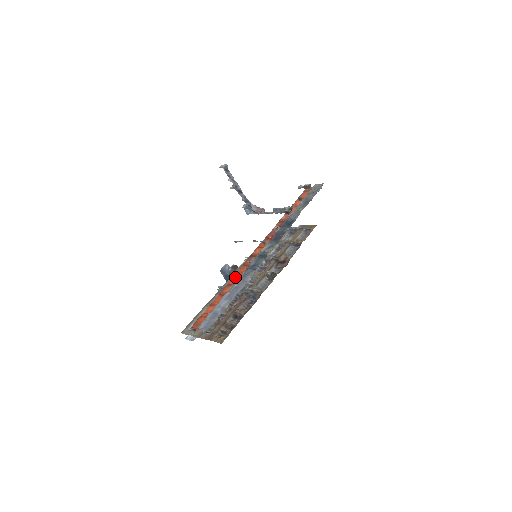
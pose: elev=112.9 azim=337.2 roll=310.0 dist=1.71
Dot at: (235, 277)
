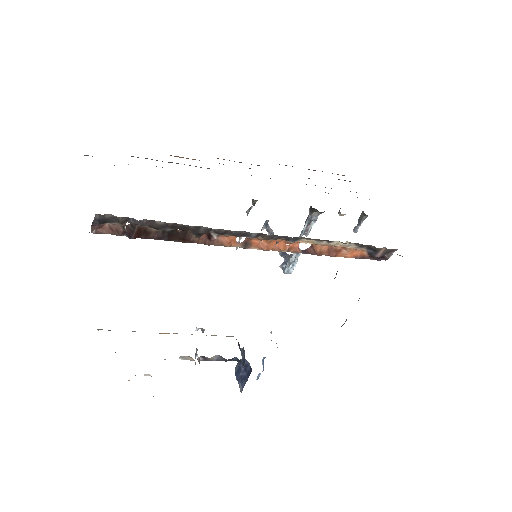
Dot at: (200, 237)
